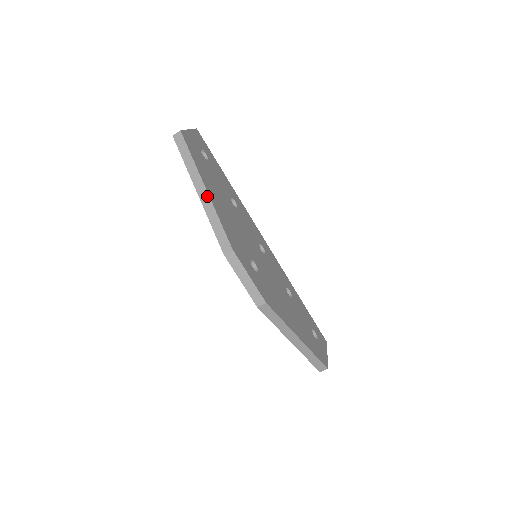
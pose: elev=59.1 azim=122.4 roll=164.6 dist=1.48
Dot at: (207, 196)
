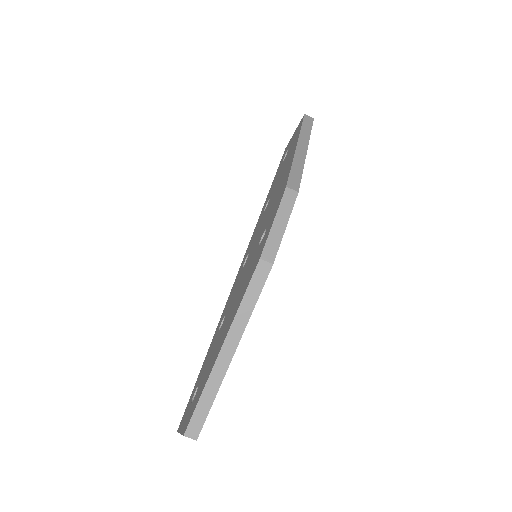
Dot at: (304, 154)
